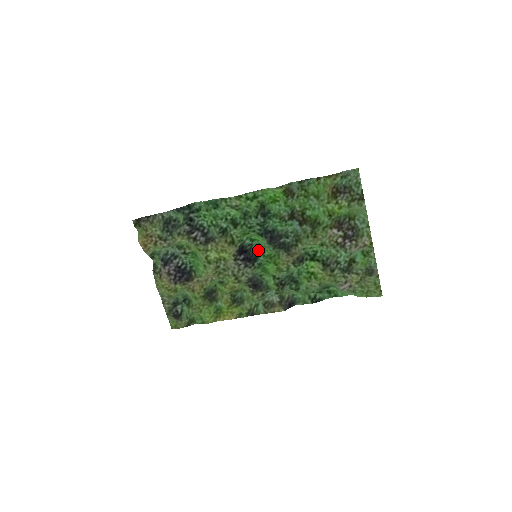
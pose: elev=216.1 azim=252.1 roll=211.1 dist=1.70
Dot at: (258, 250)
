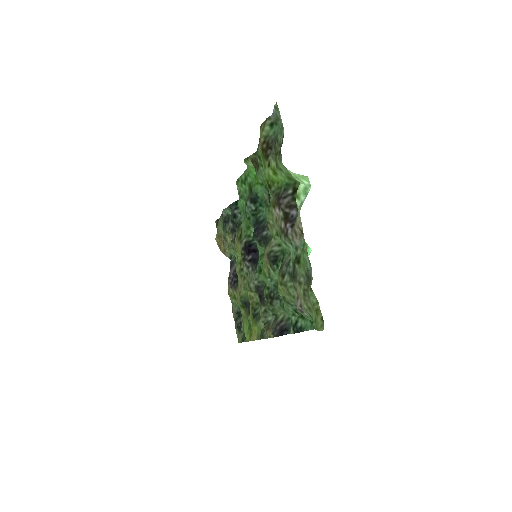
Dot at: occluded
